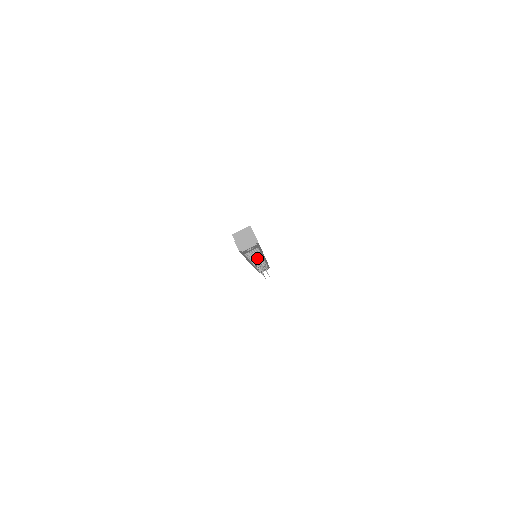
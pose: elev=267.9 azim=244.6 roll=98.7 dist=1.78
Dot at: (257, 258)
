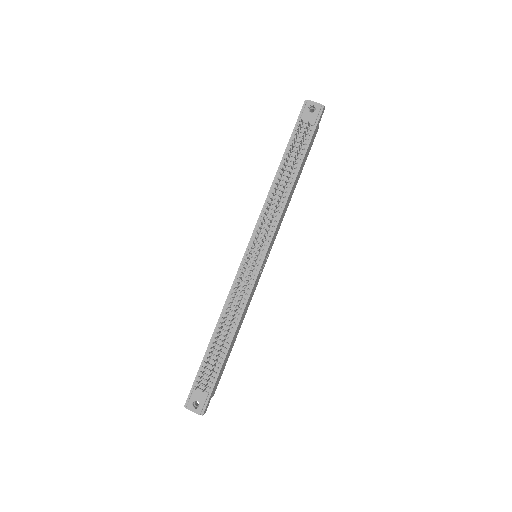
Dot at: (276, 204)
